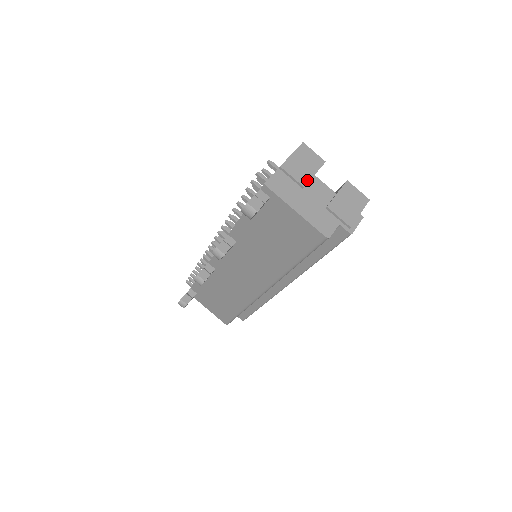
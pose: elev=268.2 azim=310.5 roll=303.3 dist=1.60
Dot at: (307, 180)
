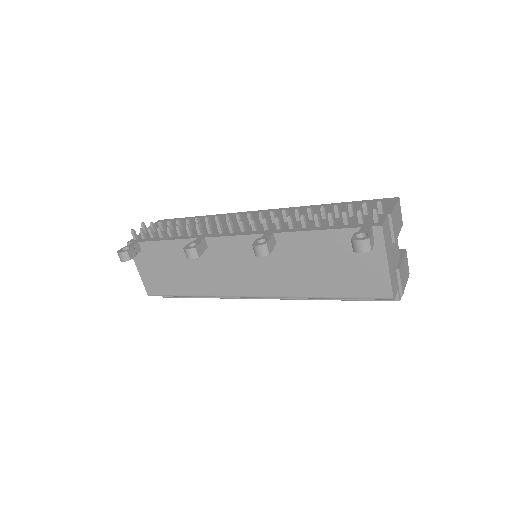
Dot at: (397, 237)
